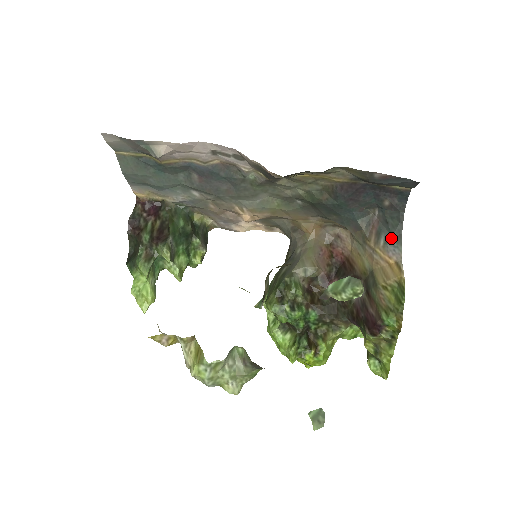
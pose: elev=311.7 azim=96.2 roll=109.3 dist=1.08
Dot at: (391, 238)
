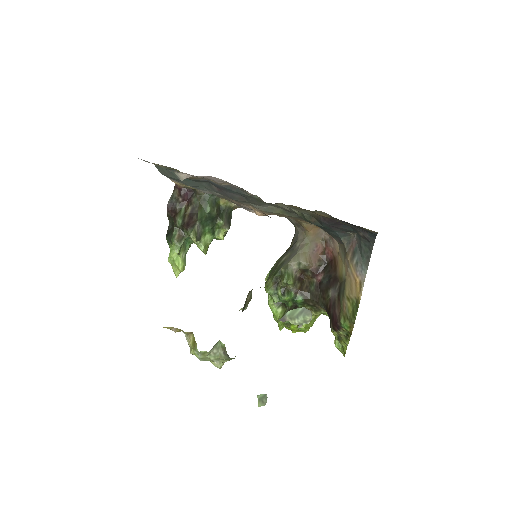
Dot at: (361, 261)
